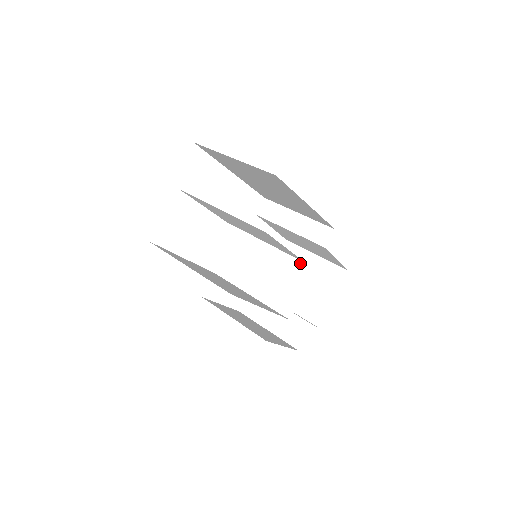
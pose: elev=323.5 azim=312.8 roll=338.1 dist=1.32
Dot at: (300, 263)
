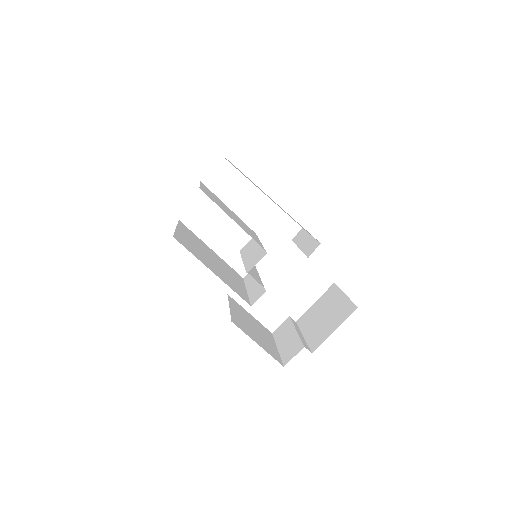
Dot at: (265, 253)
